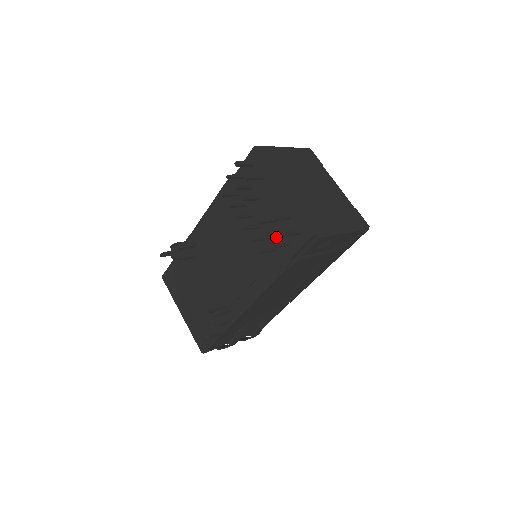
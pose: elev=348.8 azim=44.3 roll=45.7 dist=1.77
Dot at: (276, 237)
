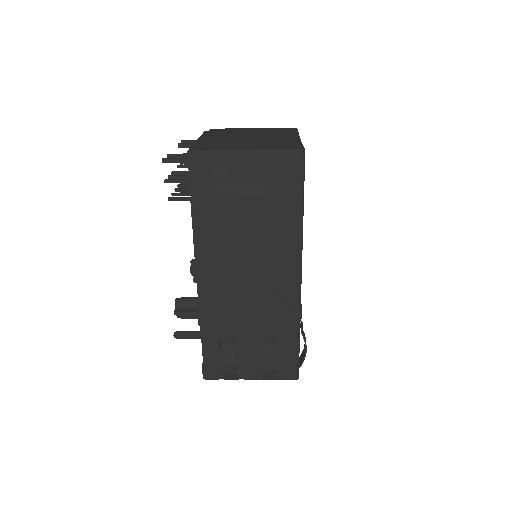
Dot at: occluded
